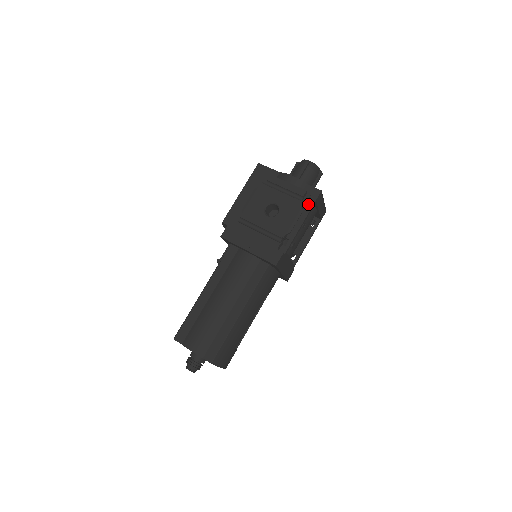
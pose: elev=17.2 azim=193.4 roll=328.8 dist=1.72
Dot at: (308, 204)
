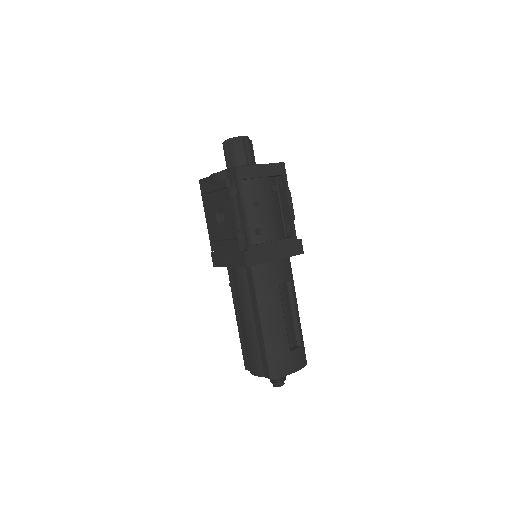
Dot at: (243, 185)
